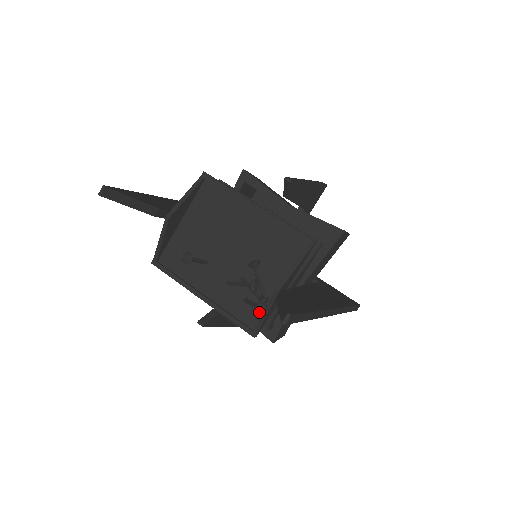
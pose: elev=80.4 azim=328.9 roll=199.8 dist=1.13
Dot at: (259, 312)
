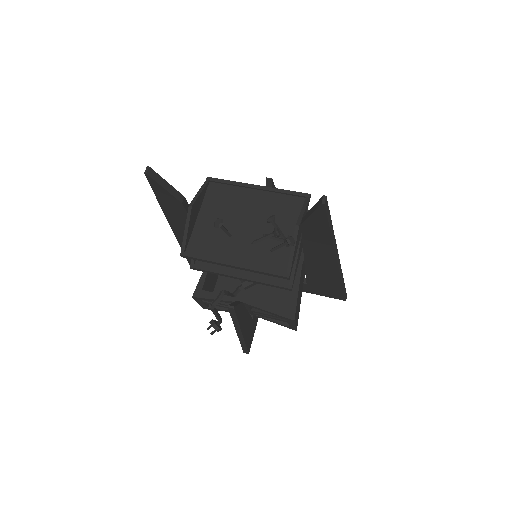
Dot at: (290, 242)
